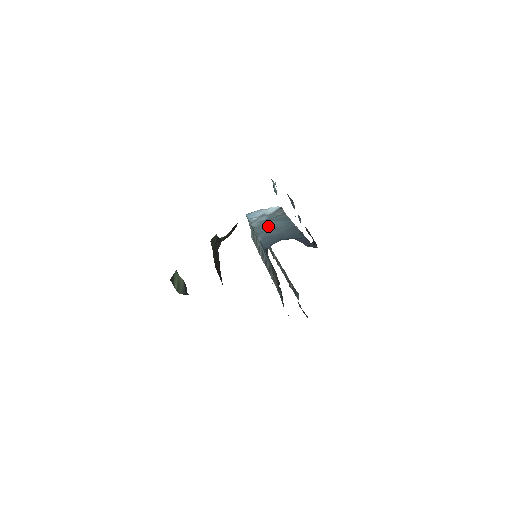
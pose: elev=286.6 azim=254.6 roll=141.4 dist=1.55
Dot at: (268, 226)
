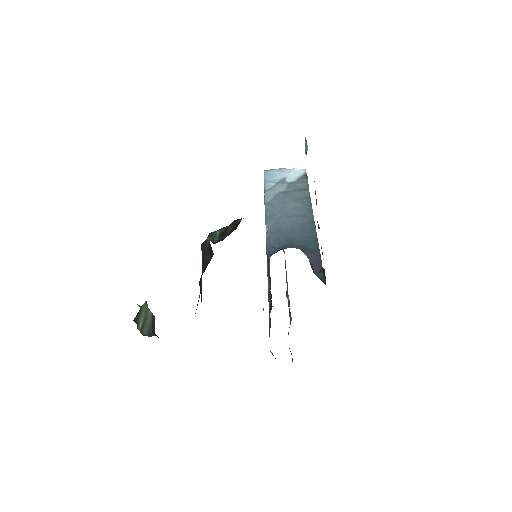
Dot at: (283, 207)
